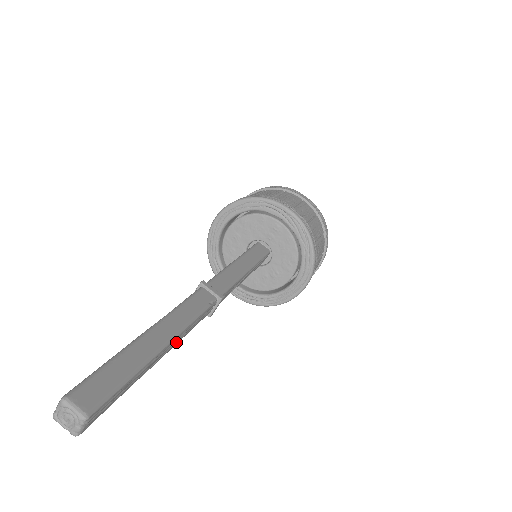
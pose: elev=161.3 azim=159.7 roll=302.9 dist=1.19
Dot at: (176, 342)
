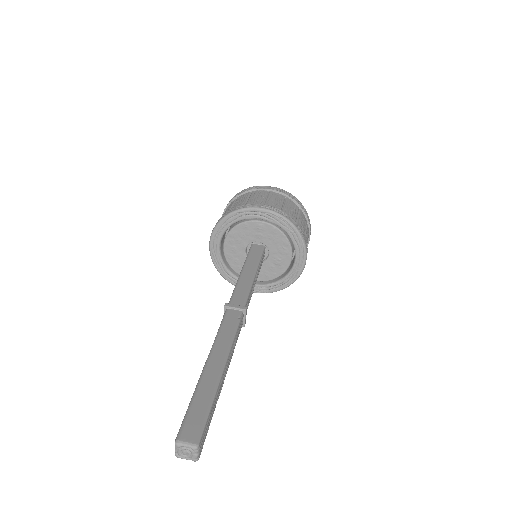
Dot at: (229, 361)
